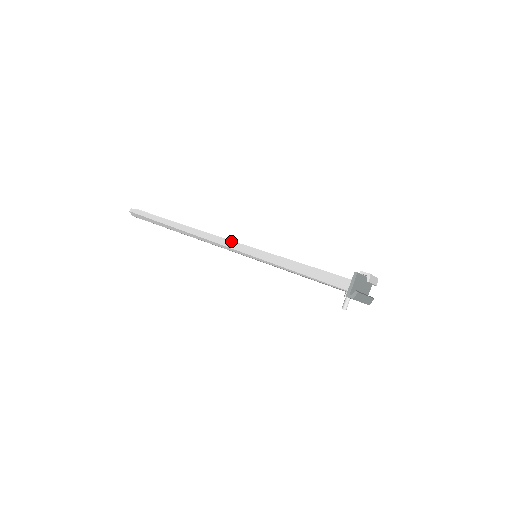
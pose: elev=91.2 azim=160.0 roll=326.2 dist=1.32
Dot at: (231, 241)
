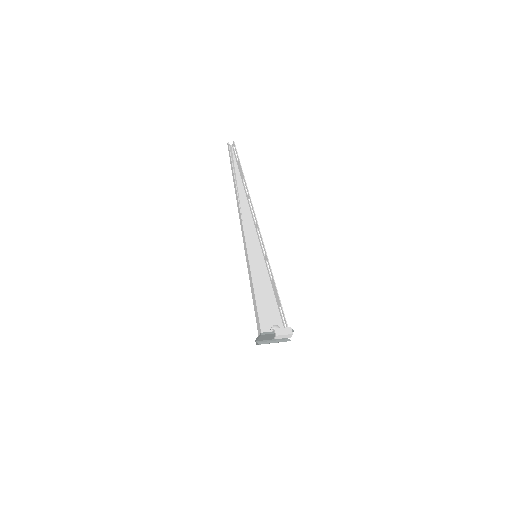
Dot at: (244, 237)
